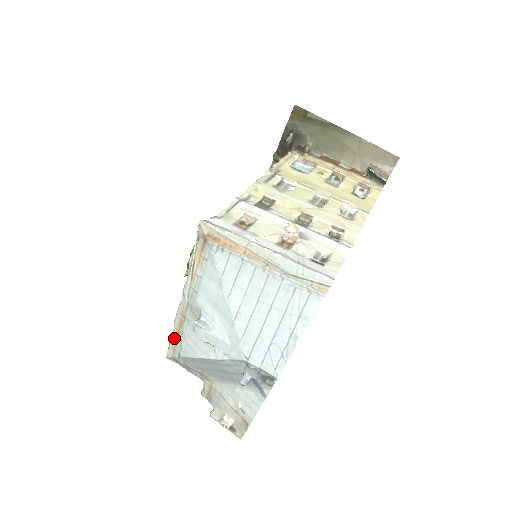
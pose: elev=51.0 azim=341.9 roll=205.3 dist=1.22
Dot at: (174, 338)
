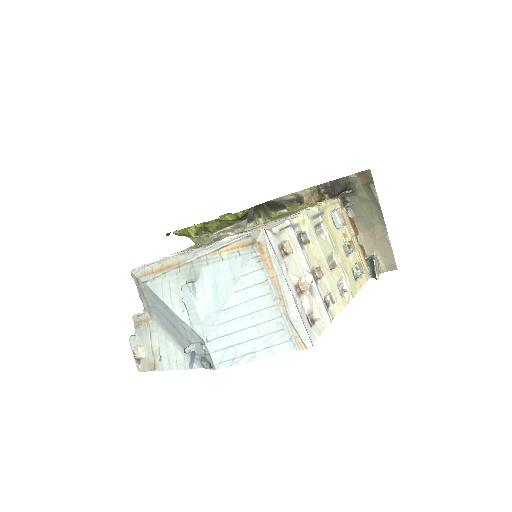
Dot at: (153, 268)
